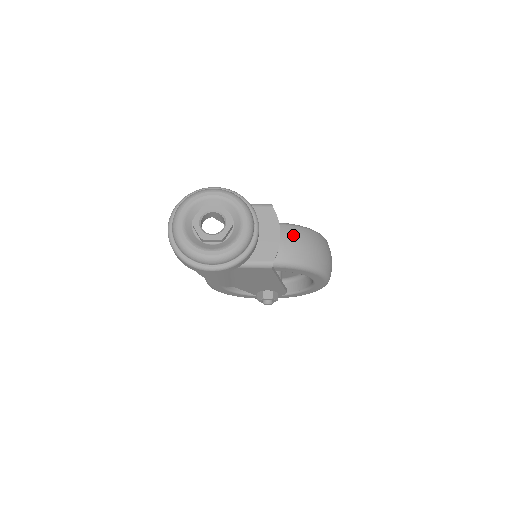
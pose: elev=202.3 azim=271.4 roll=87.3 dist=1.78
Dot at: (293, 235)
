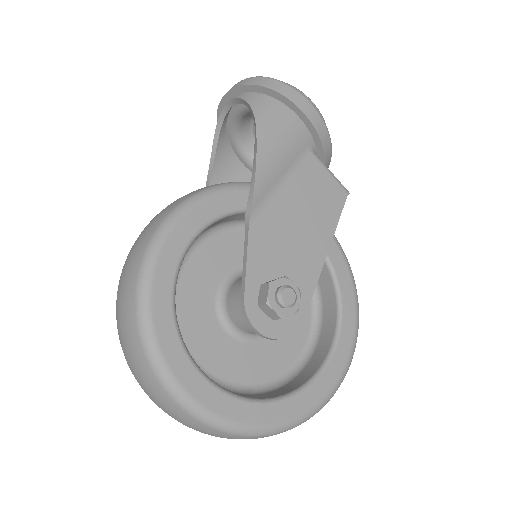
Dot at: occluded
